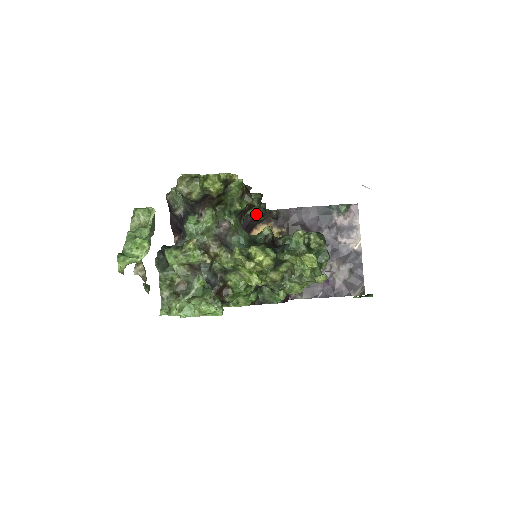
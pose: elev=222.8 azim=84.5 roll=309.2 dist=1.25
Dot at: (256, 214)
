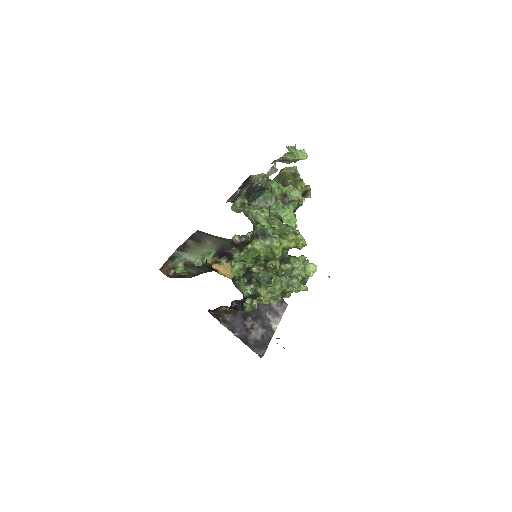
Dot at: occluded
